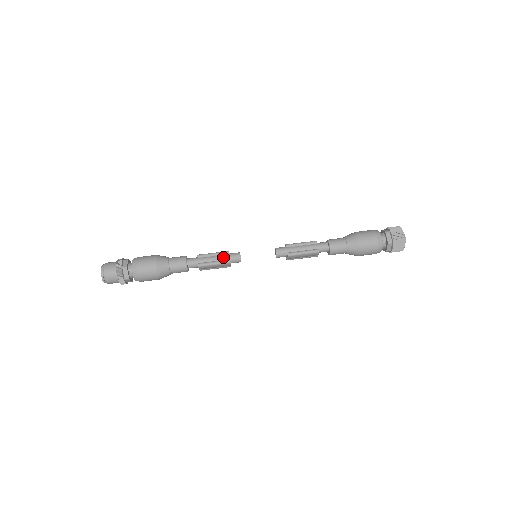
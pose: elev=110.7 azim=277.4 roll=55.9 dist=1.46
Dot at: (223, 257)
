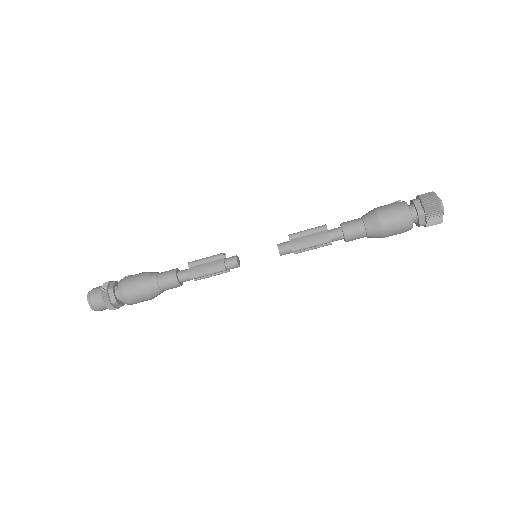
Dot at: (220, 272)
